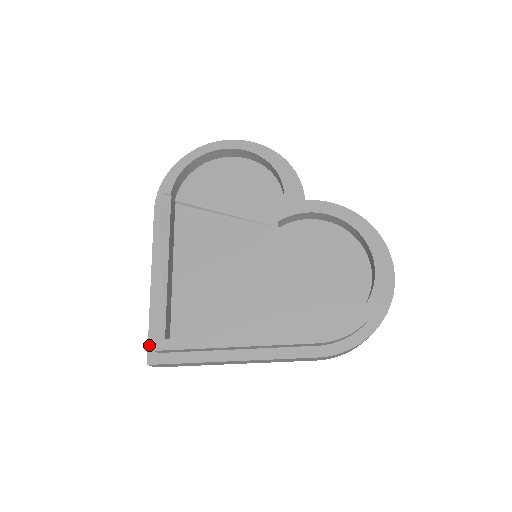
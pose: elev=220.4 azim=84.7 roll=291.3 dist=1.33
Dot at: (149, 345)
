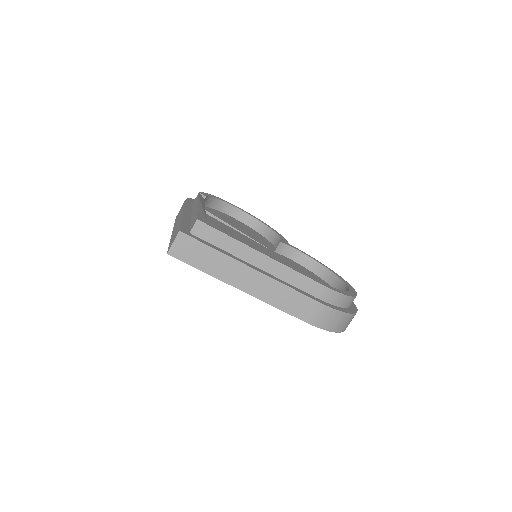
Dot at: (181, 227)
